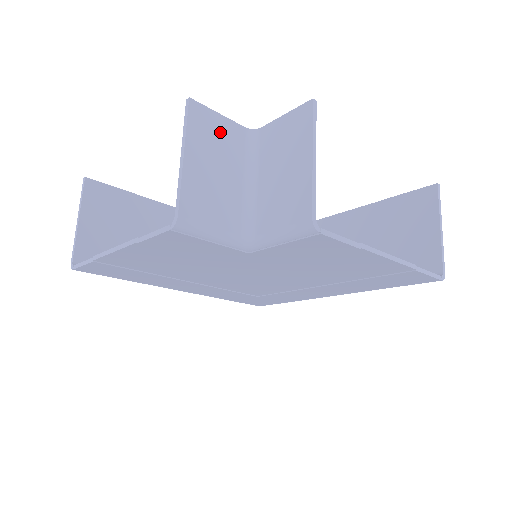
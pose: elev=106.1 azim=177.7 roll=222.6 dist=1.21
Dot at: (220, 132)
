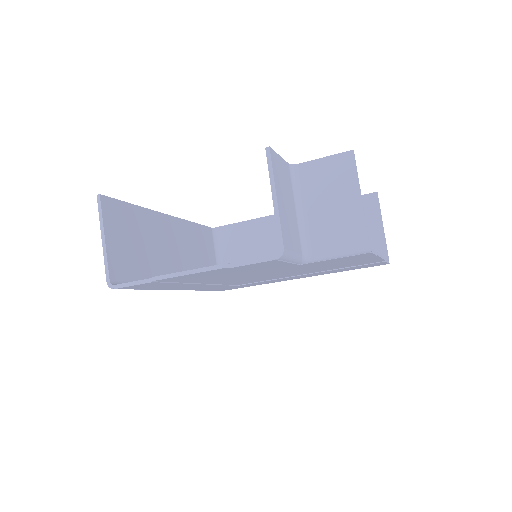
Dot at: (282, 172)
